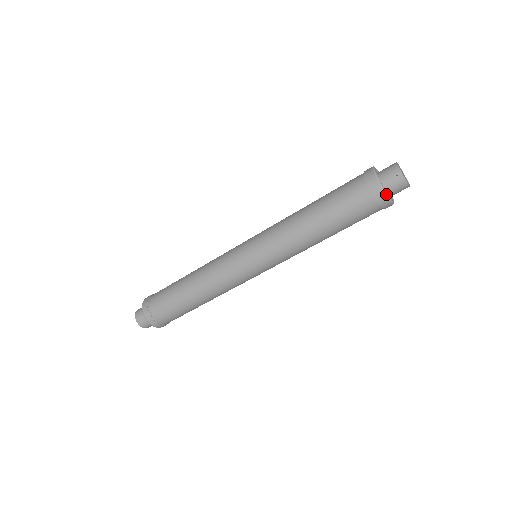
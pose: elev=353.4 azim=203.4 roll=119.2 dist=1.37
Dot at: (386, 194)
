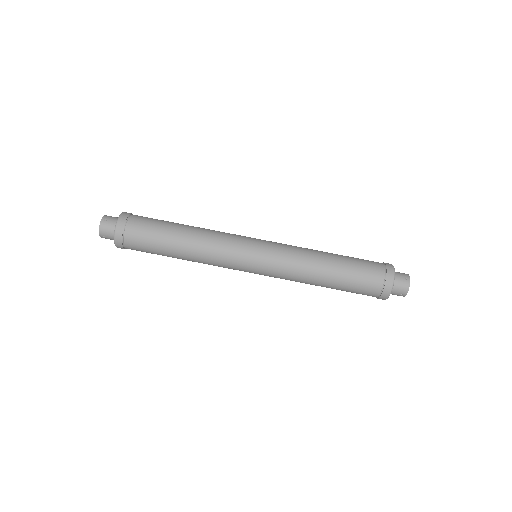
Dot at: occluded
